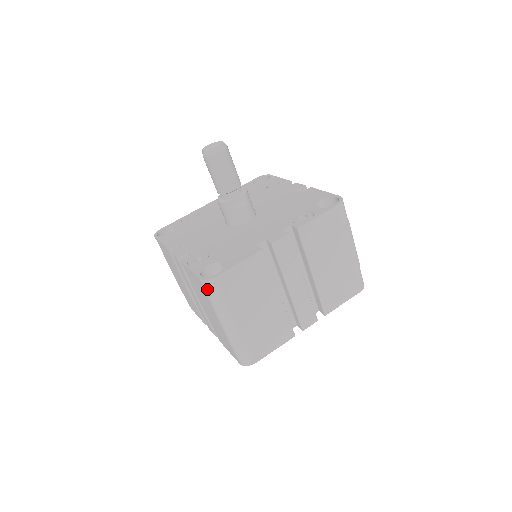
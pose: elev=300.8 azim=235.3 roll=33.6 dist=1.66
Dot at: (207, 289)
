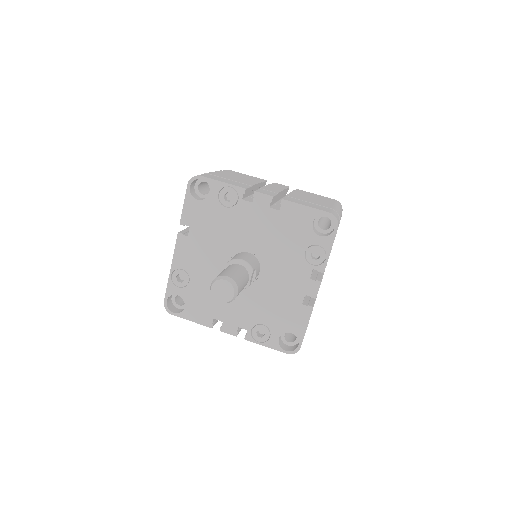
Dot at: occluded
